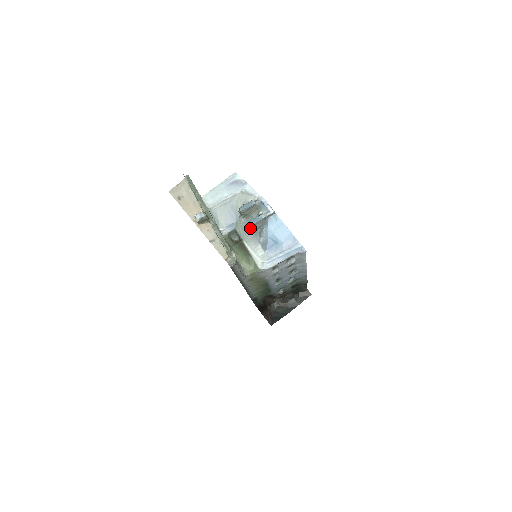
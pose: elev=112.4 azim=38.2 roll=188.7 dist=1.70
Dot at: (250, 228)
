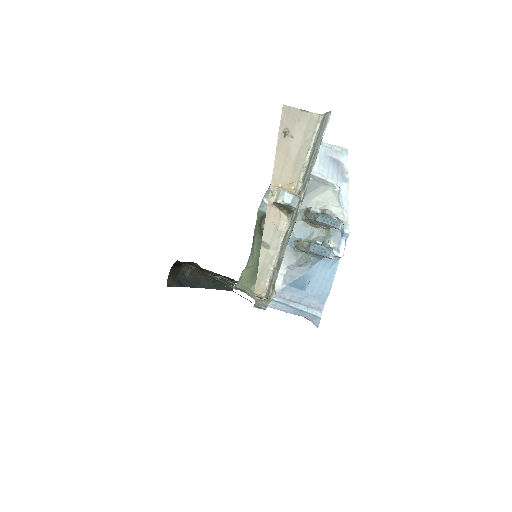
Dot at: (300, 245)
